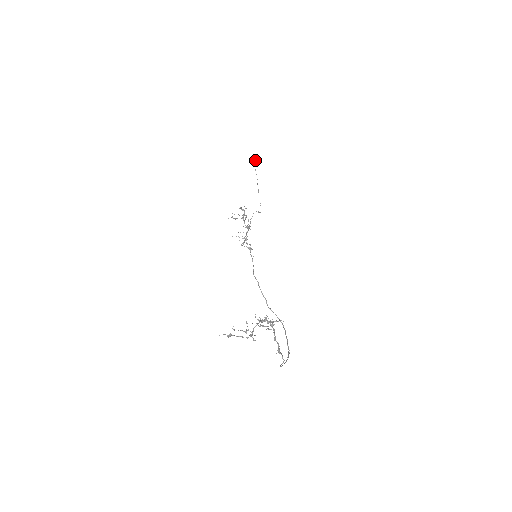
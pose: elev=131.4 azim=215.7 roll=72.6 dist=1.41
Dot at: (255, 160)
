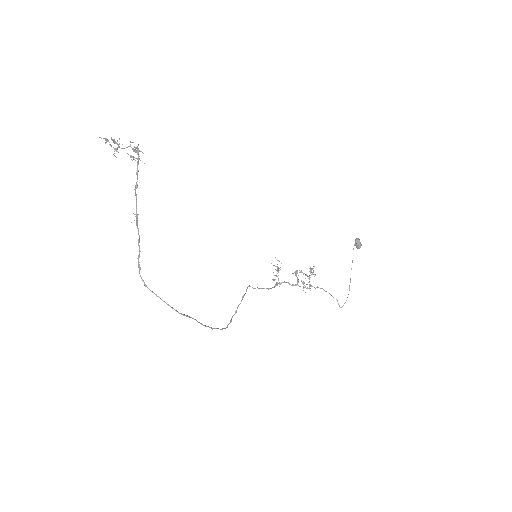
Dot at: (356, 240)
